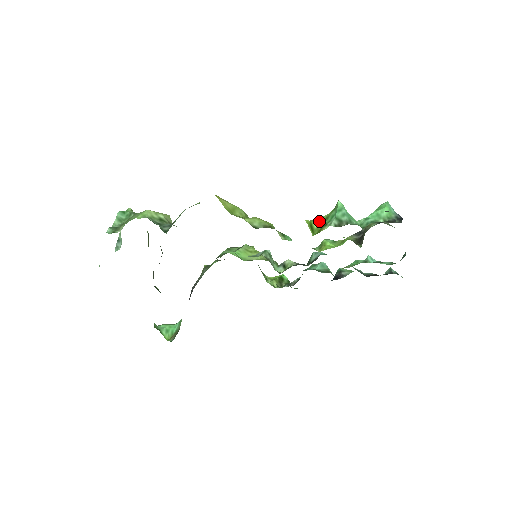
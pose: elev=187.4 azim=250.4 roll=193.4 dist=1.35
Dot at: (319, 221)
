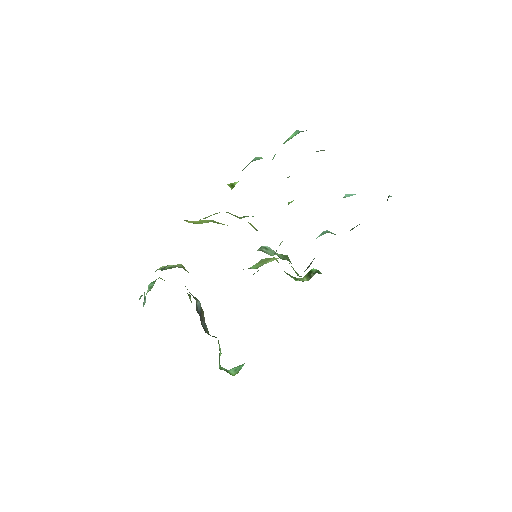
Dot at: occluded
